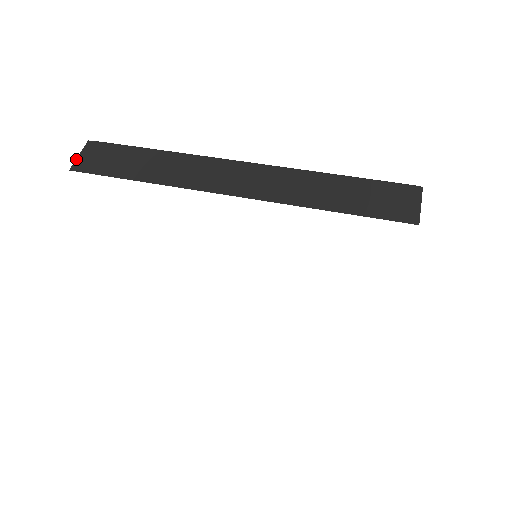
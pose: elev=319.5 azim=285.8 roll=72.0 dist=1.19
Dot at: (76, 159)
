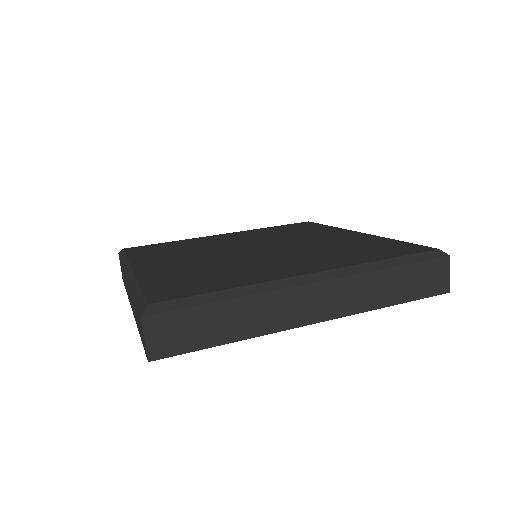
Dot at: (146, 346)
